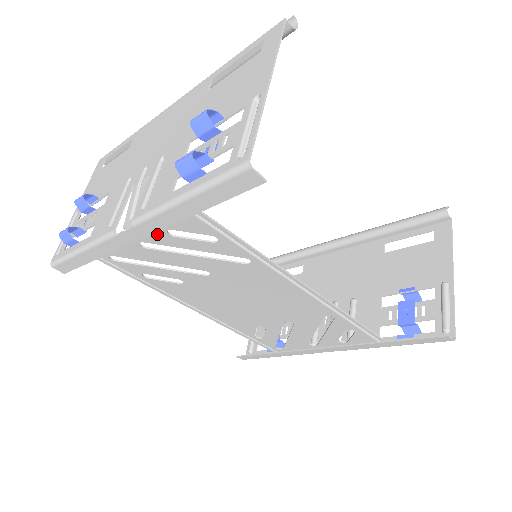
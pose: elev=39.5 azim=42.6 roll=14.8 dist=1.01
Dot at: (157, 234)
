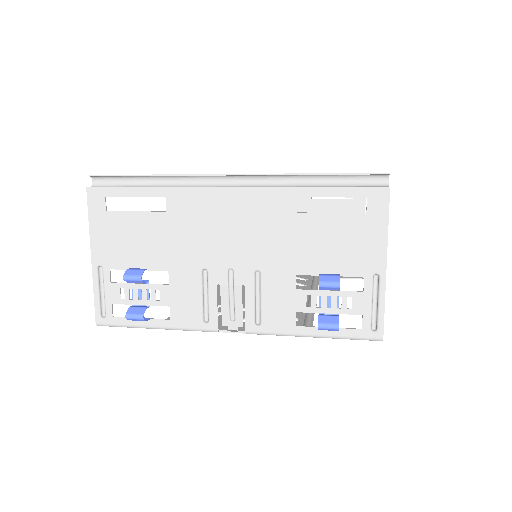
Dot at: occluded
